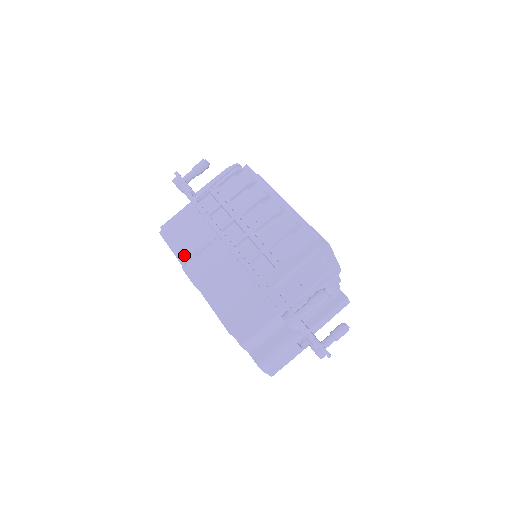
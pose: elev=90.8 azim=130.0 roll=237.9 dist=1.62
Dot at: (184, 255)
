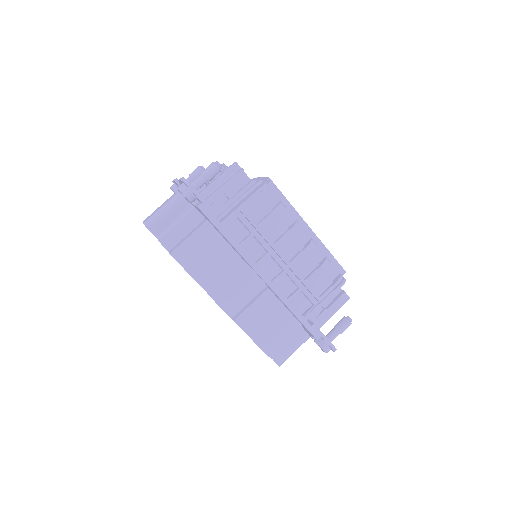
Dot at: (208, 283)
